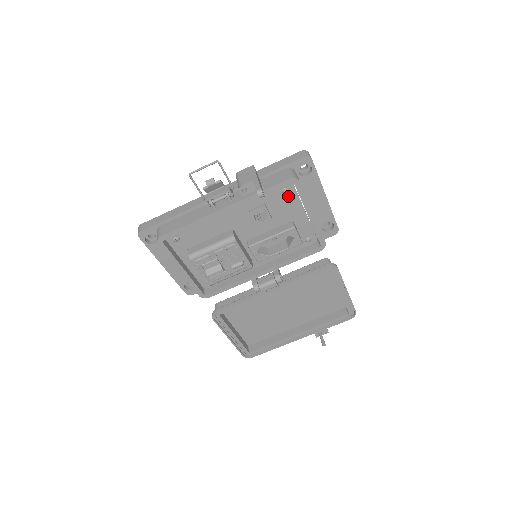
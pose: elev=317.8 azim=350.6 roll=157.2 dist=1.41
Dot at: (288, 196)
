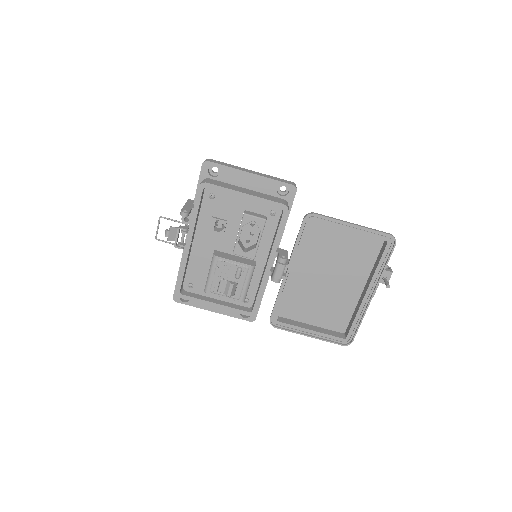
Dot at: (219, 198)
